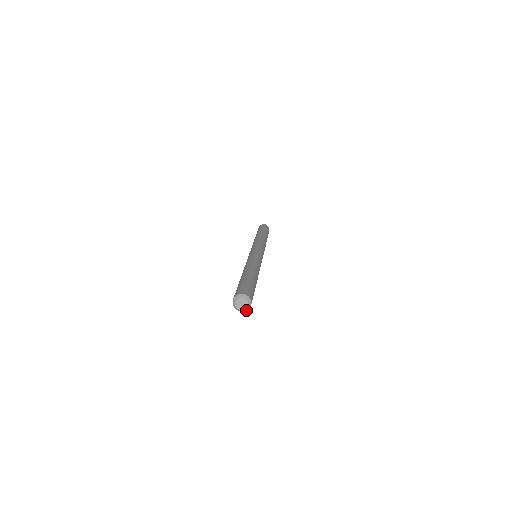
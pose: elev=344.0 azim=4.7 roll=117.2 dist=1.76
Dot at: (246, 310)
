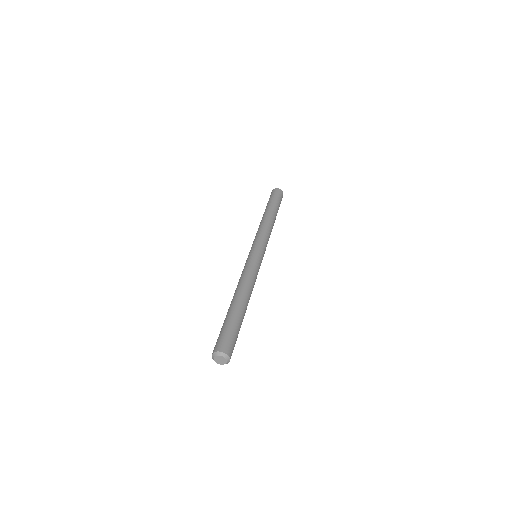
Dot at: (228, 362)
